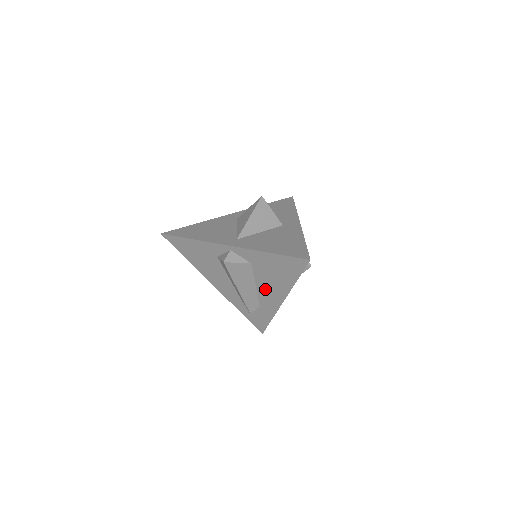
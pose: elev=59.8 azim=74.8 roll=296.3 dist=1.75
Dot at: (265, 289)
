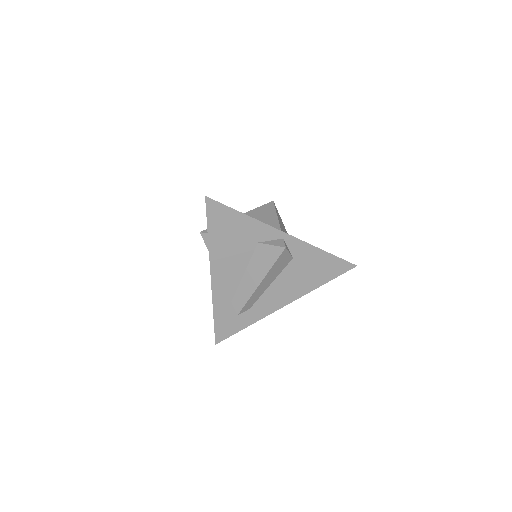
Dot at: (279, 289)
